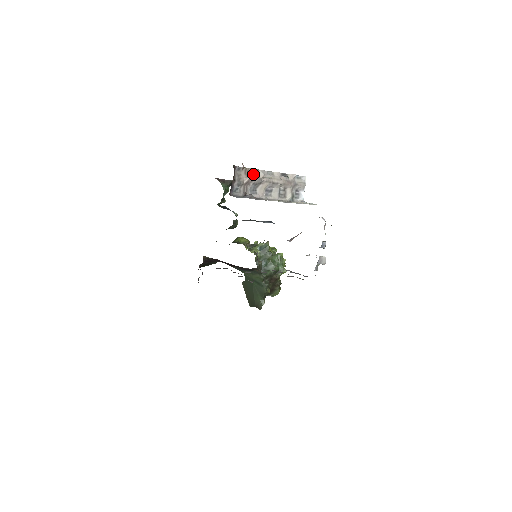
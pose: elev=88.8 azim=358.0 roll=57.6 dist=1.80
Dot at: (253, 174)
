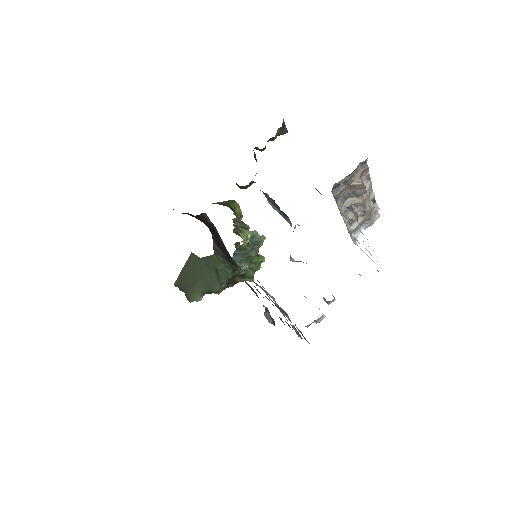
Dot at: (363, 179)
